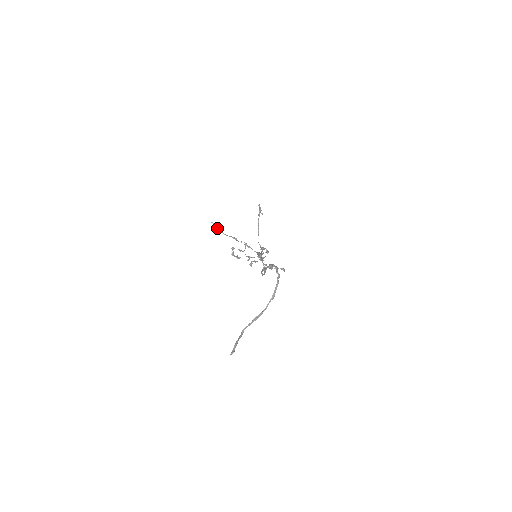
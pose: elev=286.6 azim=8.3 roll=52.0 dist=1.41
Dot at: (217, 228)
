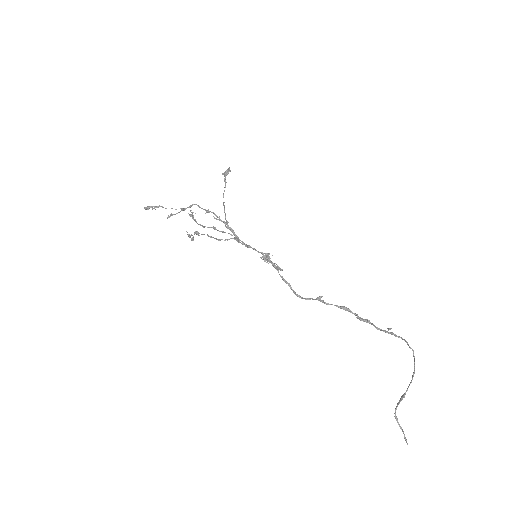
Dot at: (194, 220)
